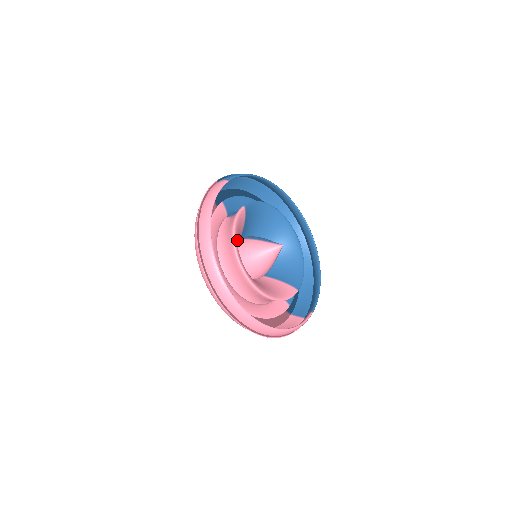
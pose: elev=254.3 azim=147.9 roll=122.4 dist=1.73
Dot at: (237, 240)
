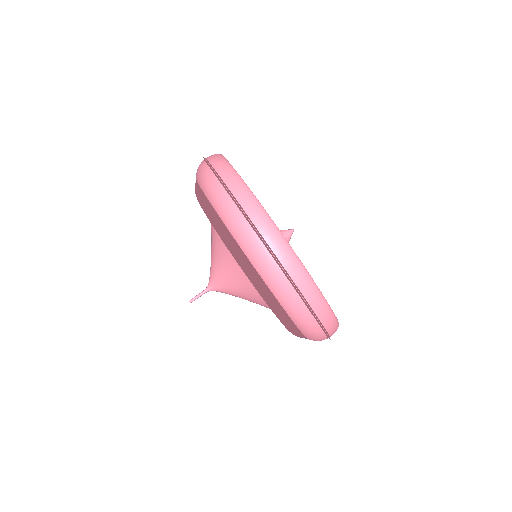
Dot at: occluded
